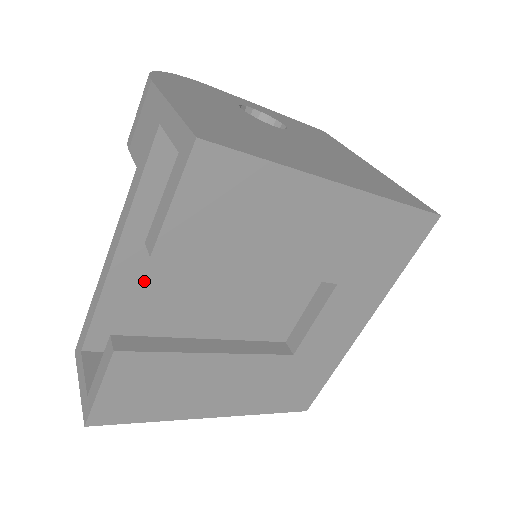
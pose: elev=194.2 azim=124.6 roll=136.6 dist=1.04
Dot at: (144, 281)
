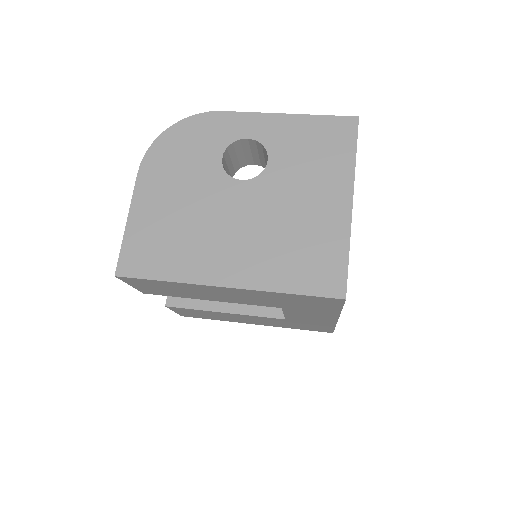
Dot at: occluded
